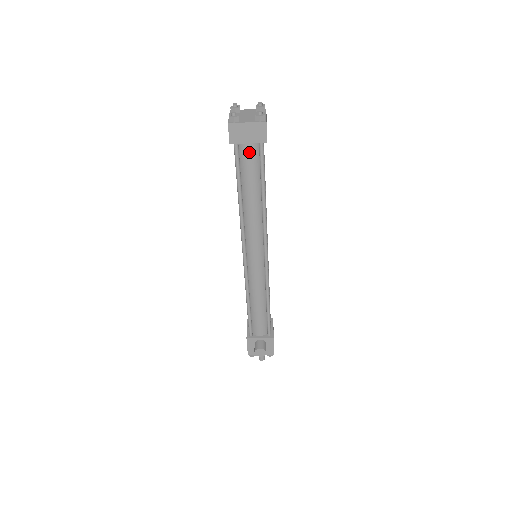
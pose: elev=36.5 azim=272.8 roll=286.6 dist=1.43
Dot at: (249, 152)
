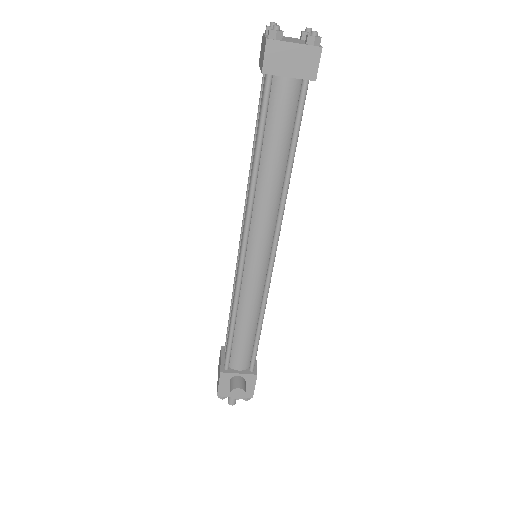
Dot at: (285, 93)
